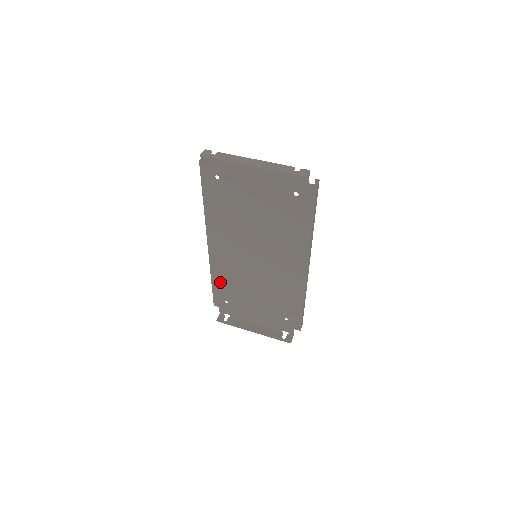
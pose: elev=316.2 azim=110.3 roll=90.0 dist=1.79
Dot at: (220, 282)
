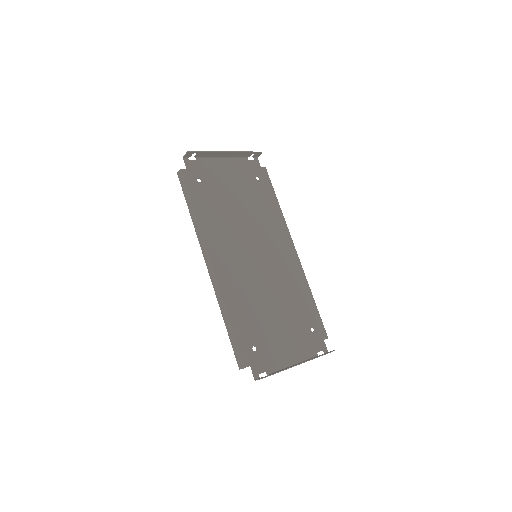
Dot at: (238, 317)
